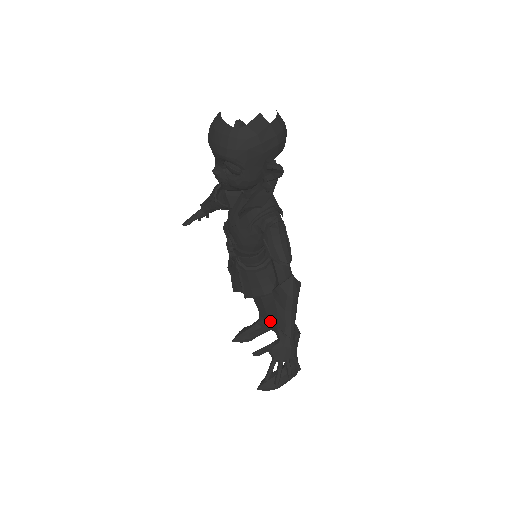
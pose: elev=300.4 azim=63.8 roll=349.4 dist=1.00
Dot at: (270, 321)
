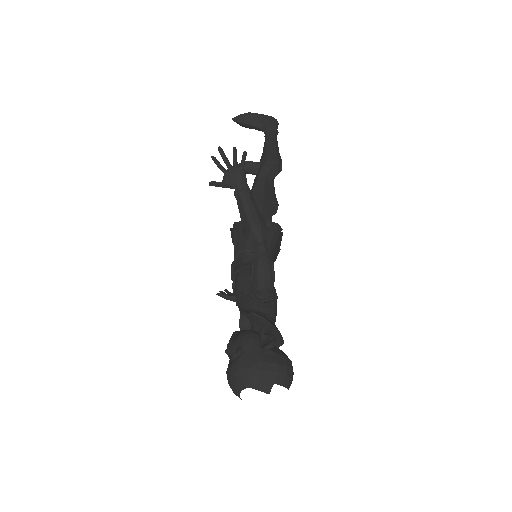
Dot at: occluded
